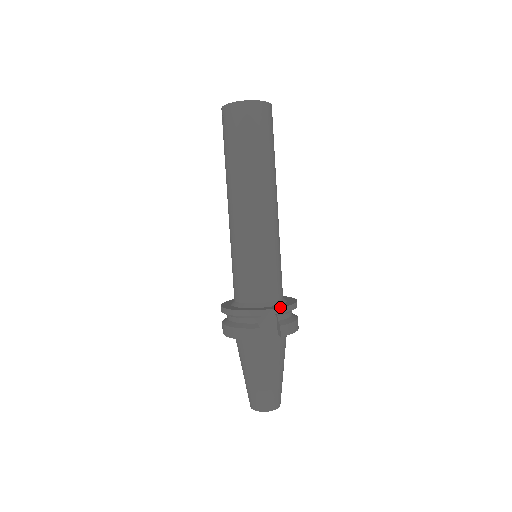
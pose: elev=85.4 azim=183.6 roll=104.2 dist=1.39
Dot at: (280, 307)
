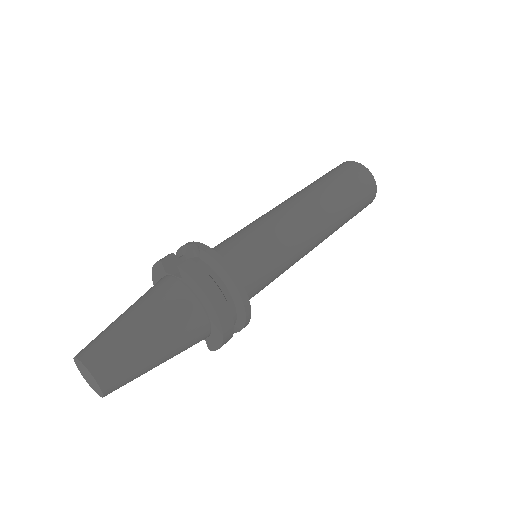
Dot at: occluded
